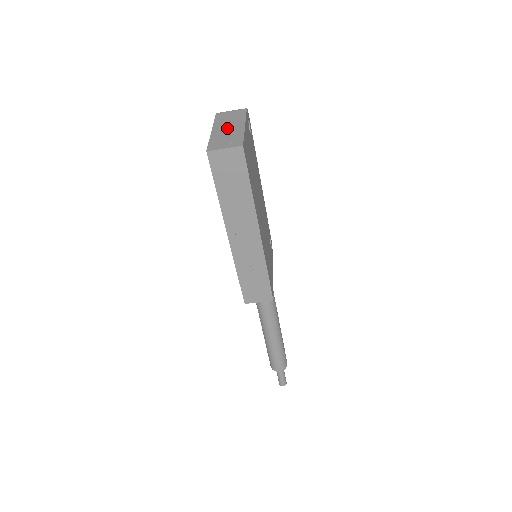
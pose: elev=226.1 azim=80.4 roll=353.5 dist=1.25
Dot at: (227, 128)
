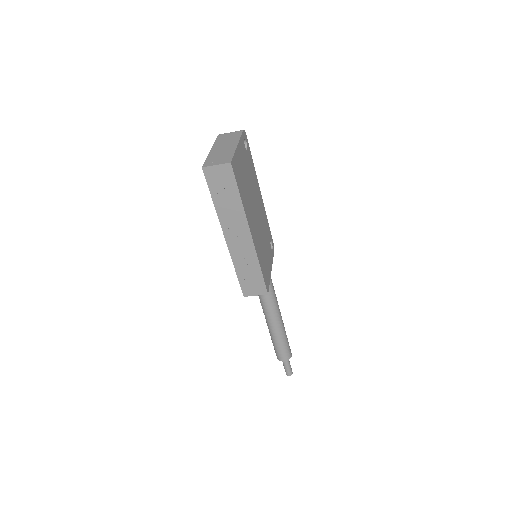
Dot at: (223, 148)
